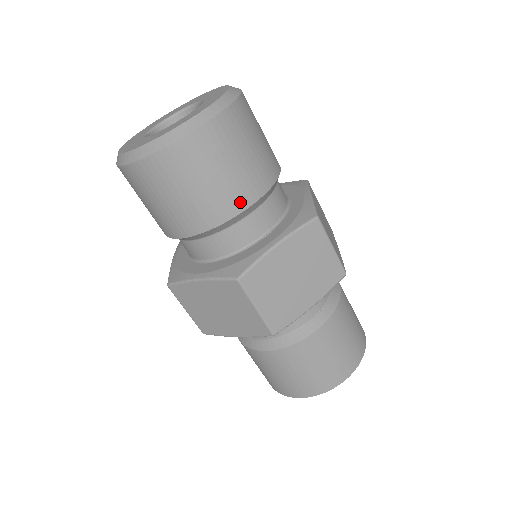
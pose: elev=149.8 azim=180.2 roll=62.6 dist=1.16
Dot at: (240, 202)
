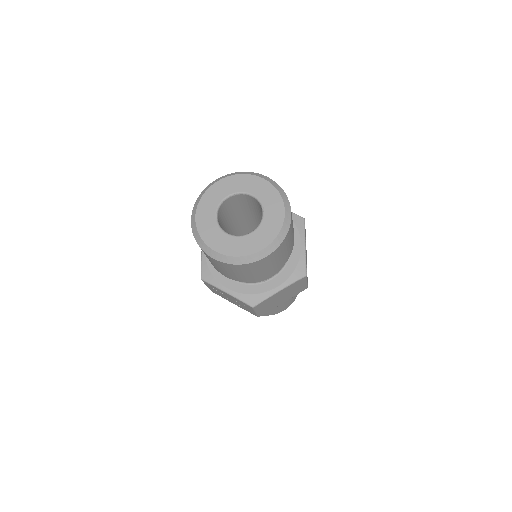
Dot at: occluded
